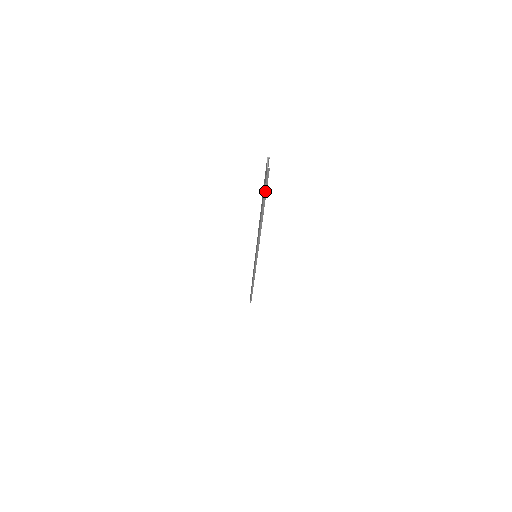
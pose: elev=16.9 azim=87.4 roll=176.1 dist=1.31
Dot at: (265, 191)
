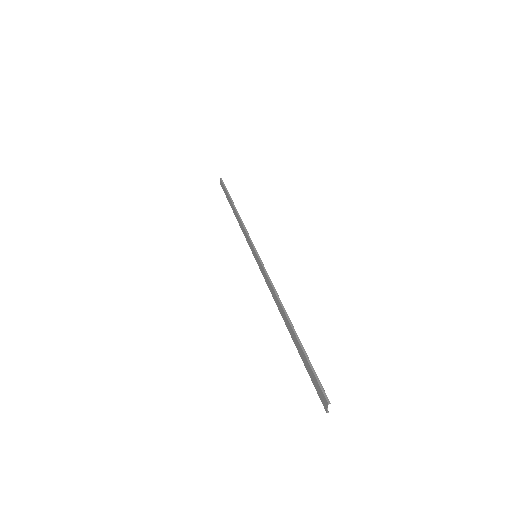
Dot at: (310, 375)
